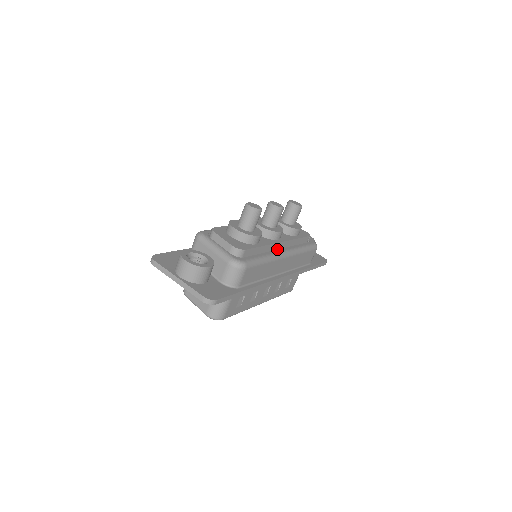
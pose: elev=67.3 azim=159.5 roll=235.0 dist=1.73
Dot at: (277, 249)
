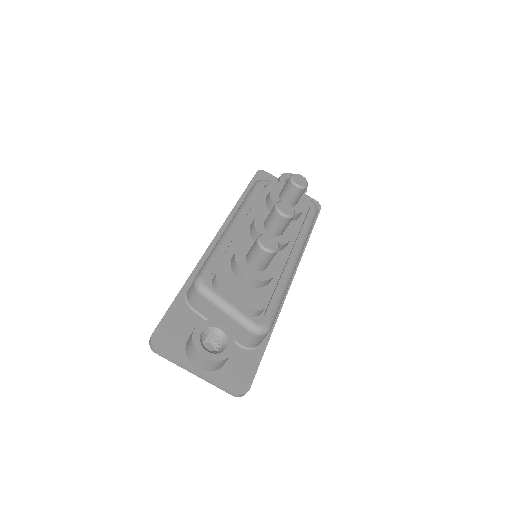
Dot at: occluded
